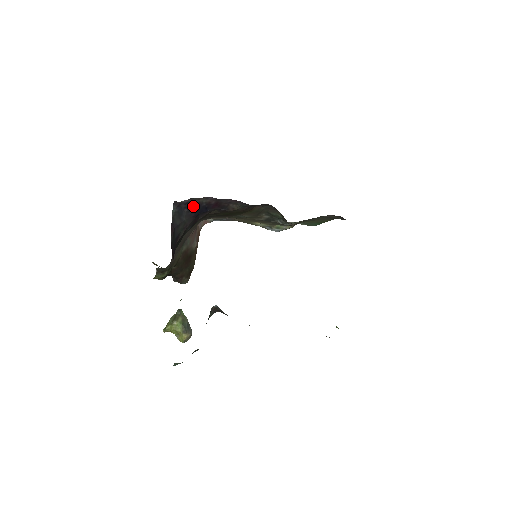
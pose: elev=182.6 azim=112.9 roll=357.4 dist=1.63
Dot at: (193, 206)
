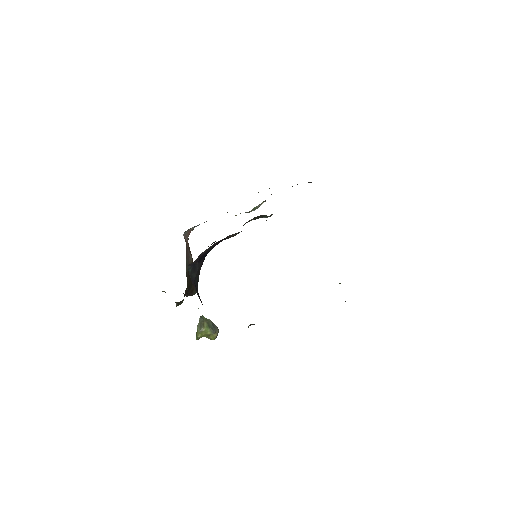
Dot at: (202, 256)
